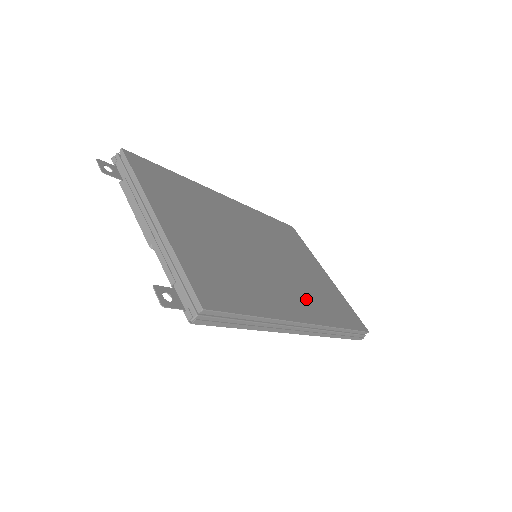
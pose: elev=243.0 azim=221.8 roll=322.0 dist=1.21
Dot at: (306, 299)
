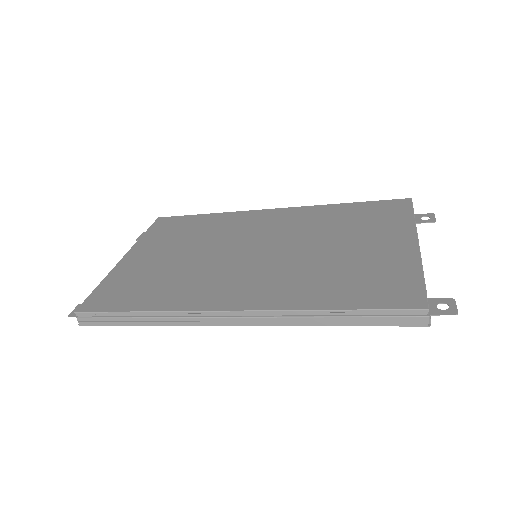
Dot at: (274, 284)
